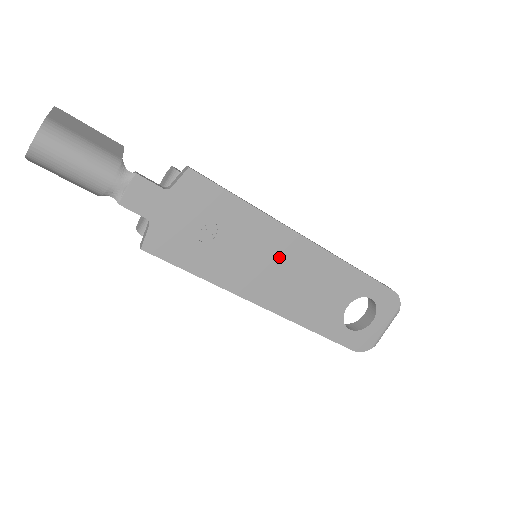
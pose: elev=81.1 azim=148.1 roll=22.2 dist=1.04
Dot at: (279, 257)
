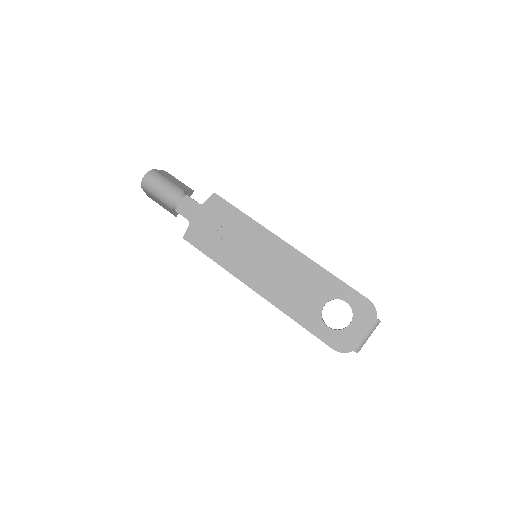
Dot at: (268, 255)
